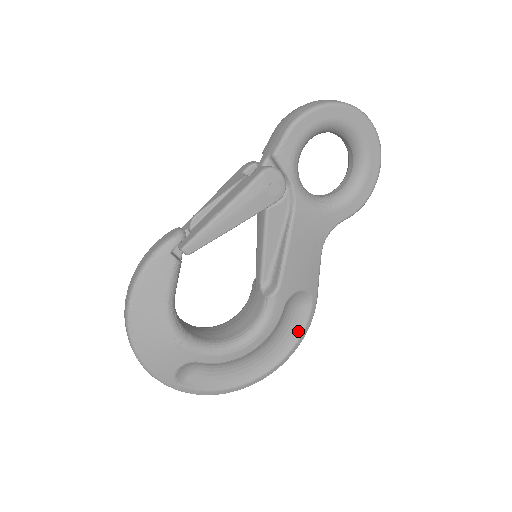
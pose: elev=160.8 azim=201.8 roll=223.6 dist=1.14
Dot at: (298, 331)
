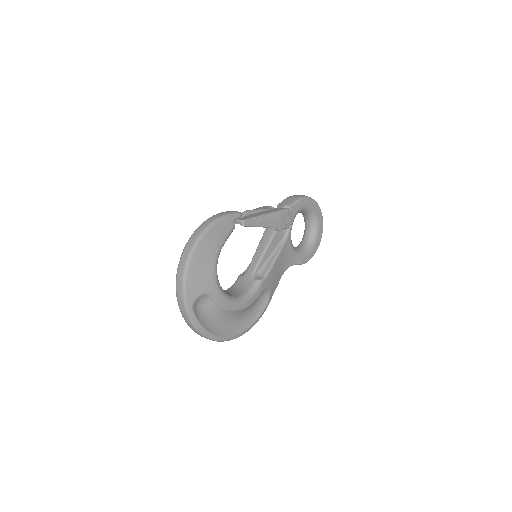
Dot at: (254, 319)
